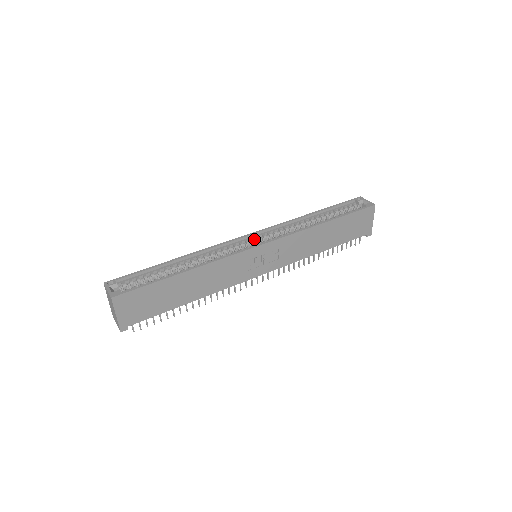
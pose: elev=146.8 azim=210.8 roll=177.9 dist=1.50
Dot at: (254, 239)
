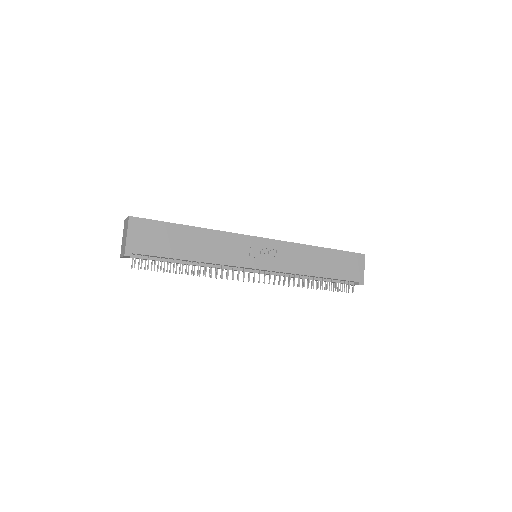
Dot at: occluded
